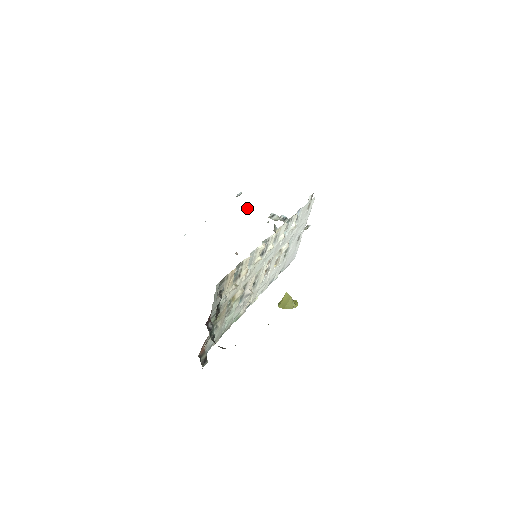
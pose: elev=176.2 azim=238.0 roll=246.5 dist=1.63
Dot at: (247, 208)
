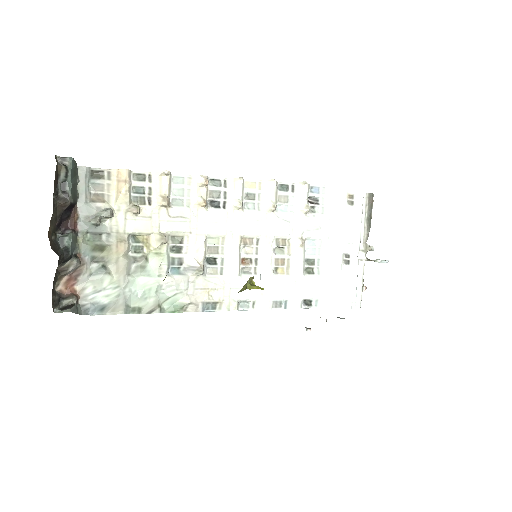
Dot at: occluded
